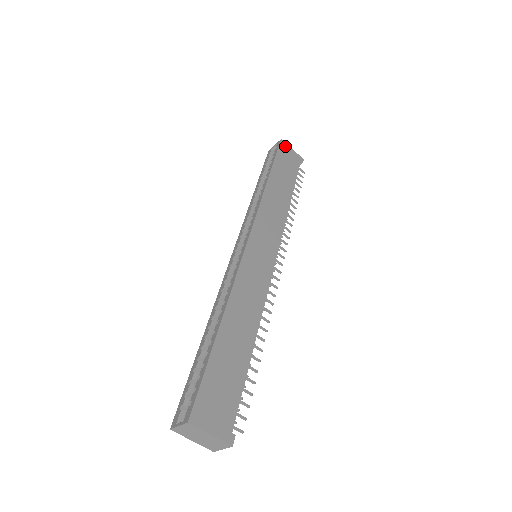
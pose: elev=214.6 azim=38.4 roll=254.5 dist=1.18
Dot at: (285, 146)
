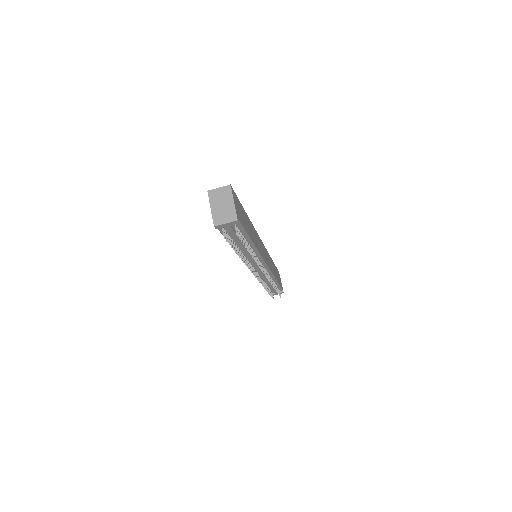
Dot at: (279, 275)
